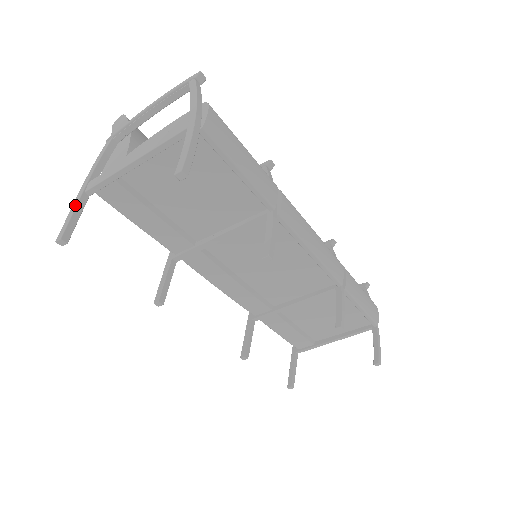
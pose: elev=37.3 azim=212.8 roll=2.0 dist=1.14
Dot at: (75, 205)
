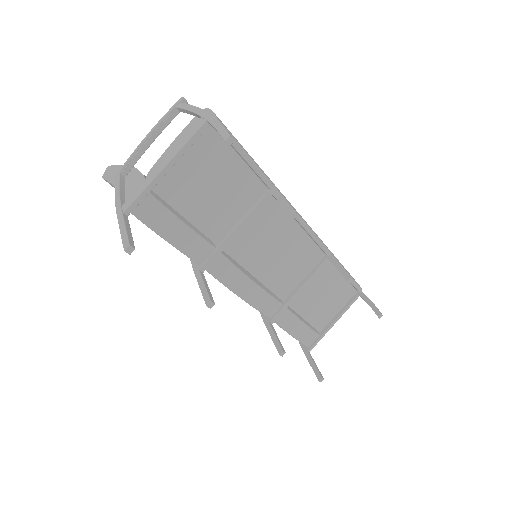
Dot at: (122, 222)
